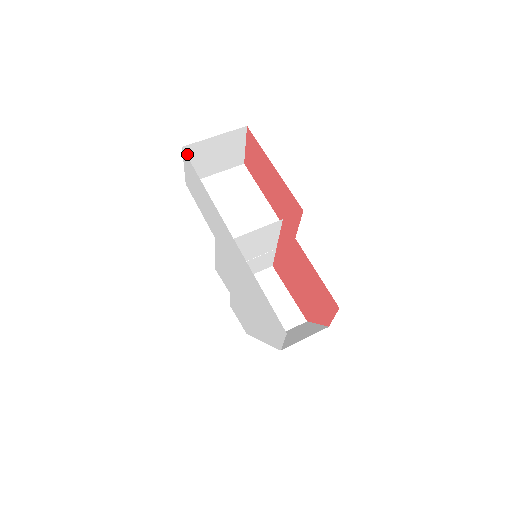
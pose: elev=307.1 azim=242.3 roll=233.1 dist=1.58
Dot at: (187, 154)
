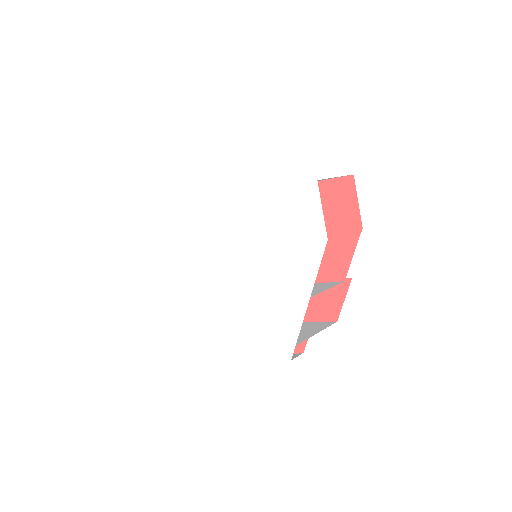
Dot at: occluded
